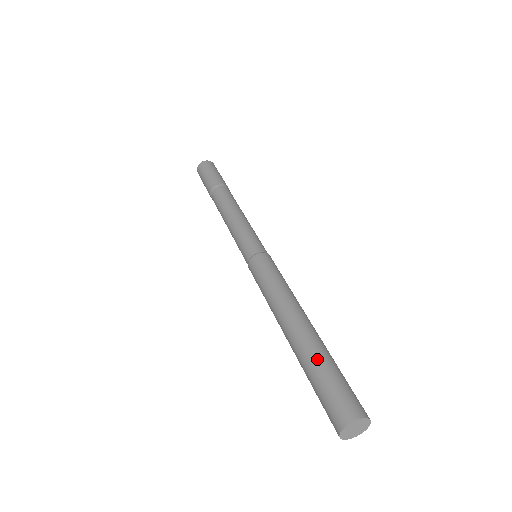
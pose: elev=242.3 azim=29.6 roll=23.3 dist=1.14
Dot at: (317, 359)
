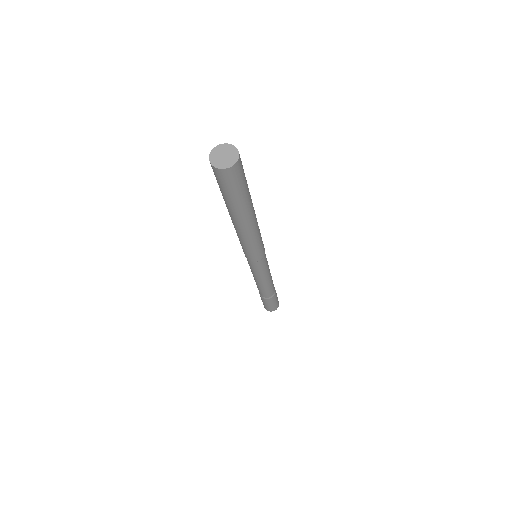
Dot at: occluded
